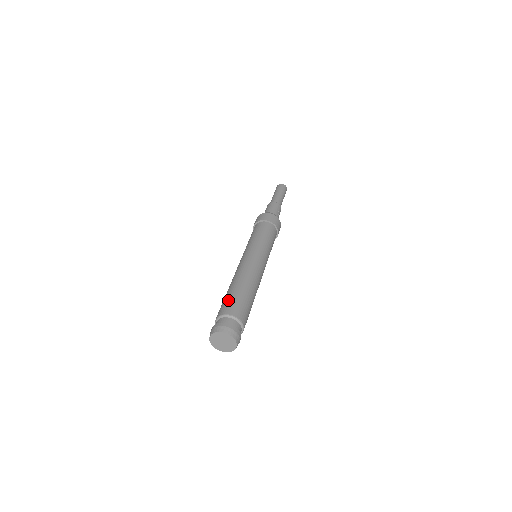
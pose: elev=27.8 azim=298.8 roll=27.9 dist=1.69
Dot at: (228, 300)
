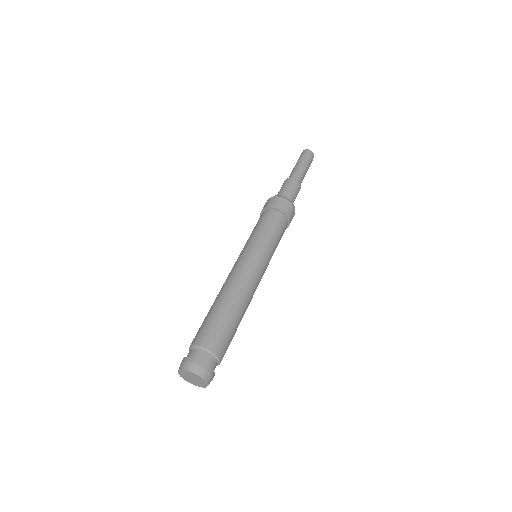
Dot at: (204, 325)
